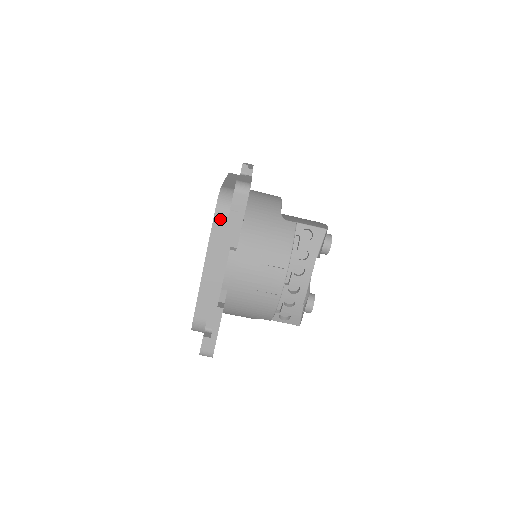
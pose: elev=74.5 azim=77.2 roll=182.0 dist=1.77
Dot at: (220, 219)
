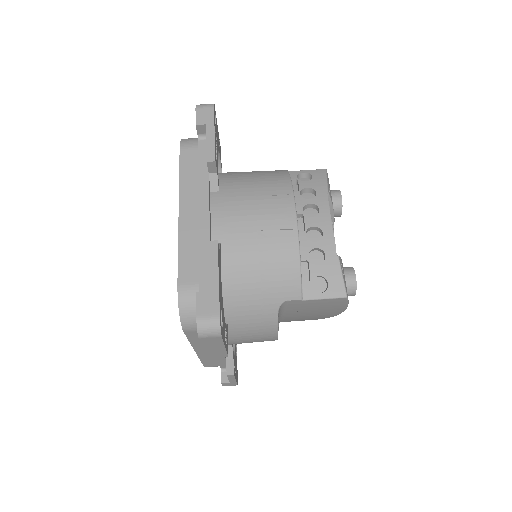
Dot at: (188, 152)
